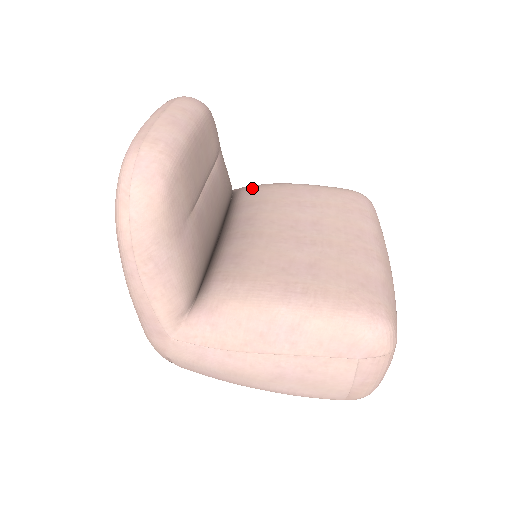
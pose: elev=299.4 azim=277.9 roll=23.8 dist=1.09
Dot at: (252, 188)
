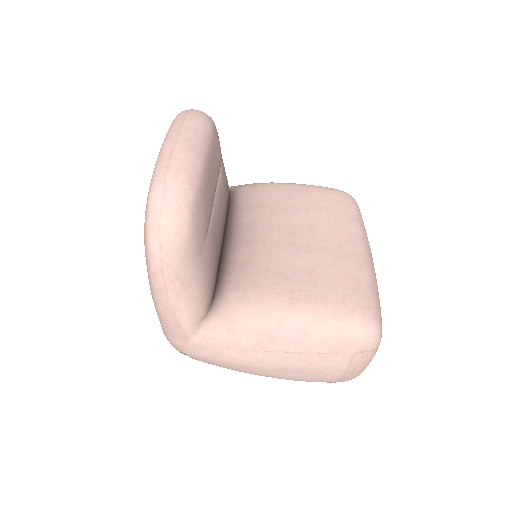
Dot at: (249, 189)
